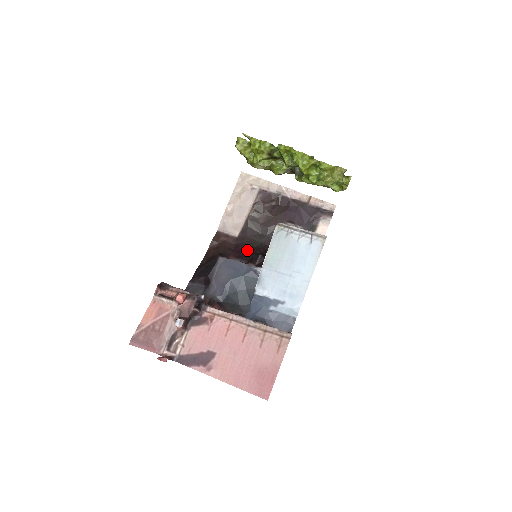
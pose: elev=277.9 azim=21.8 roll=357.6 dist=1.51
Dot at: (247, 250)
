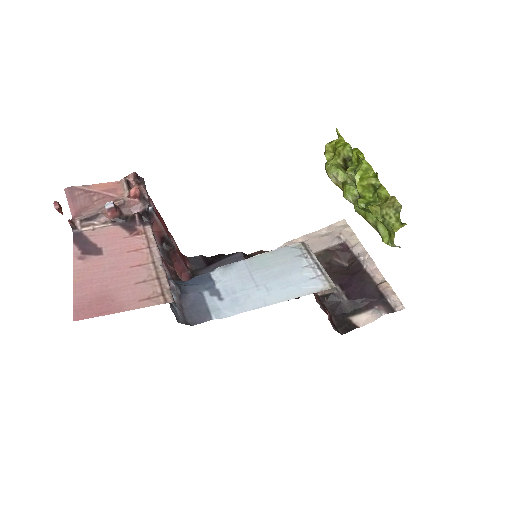
Dot at: occluded
